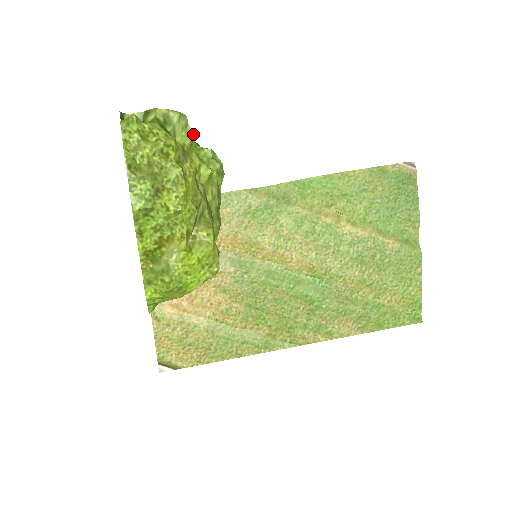
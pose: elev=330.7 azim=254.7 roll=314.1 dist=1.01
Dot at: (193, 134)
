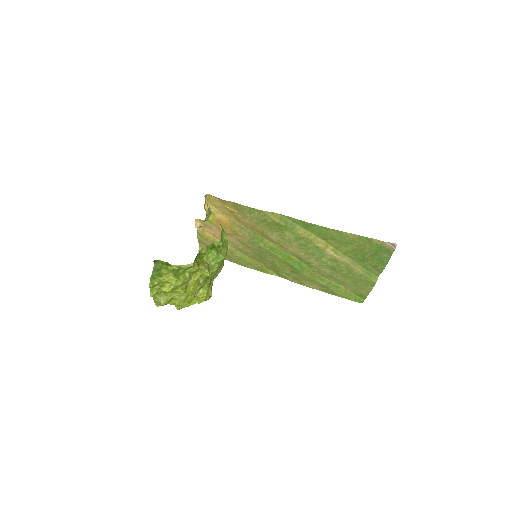
Dot at: (198, 267)
